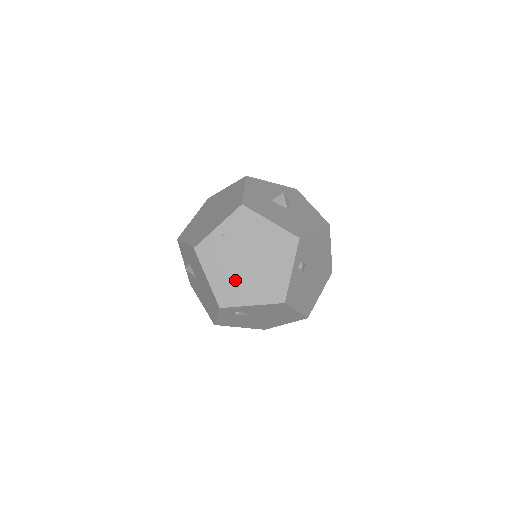
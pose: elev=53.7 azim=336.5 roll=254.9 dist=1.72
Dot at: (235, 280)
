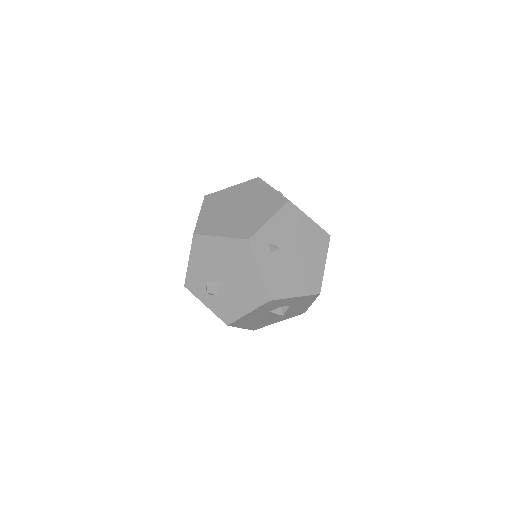
Dot at: (241, 221)
